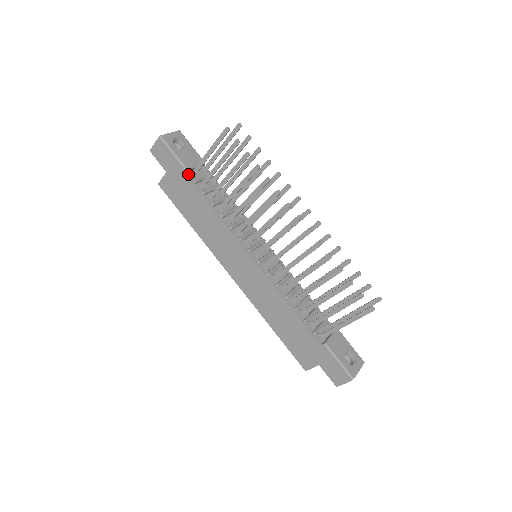
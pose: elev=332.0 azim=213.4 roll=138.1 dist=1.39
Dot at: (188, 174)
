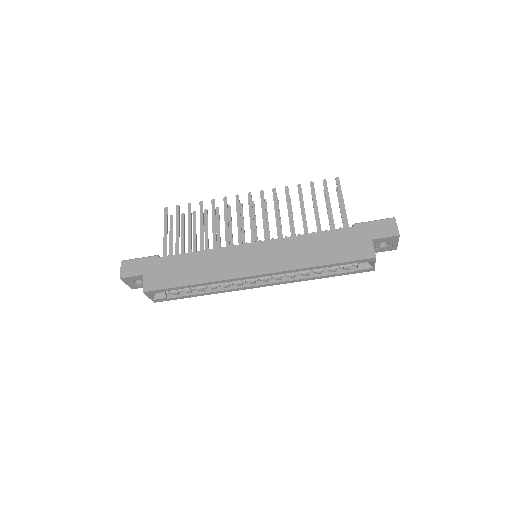
Dot at: (161, 259)
